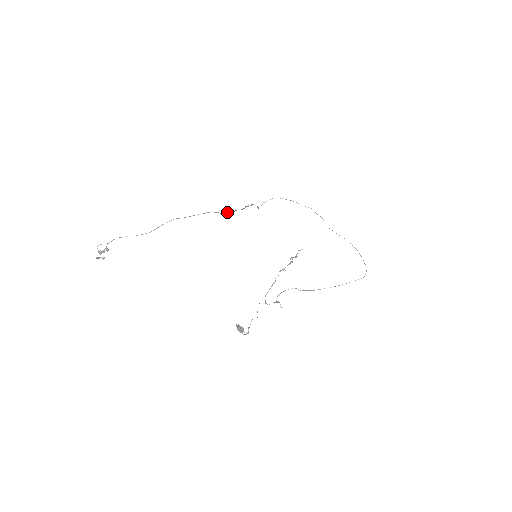
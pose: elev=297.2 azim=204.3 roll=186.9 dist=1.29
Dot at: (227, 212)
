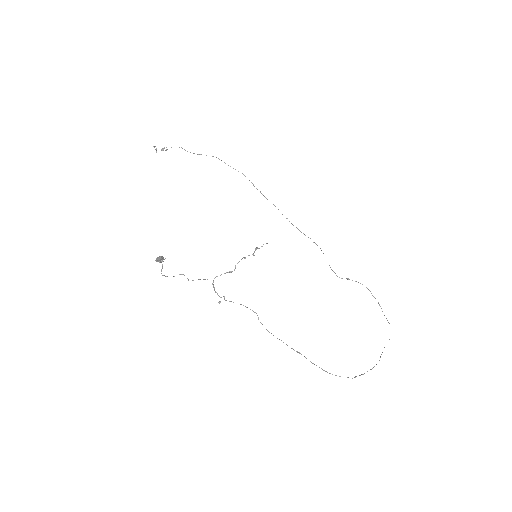
Dot at: occluded
